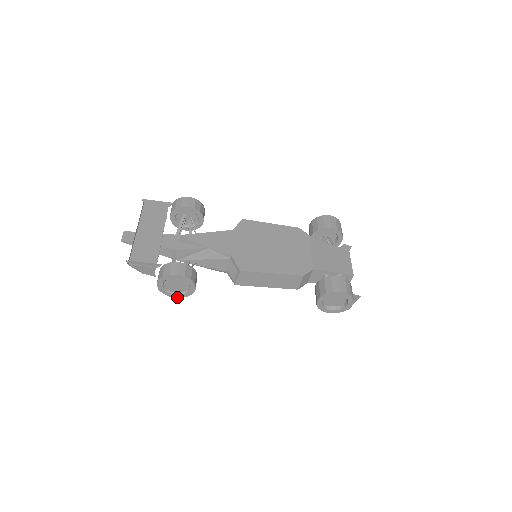
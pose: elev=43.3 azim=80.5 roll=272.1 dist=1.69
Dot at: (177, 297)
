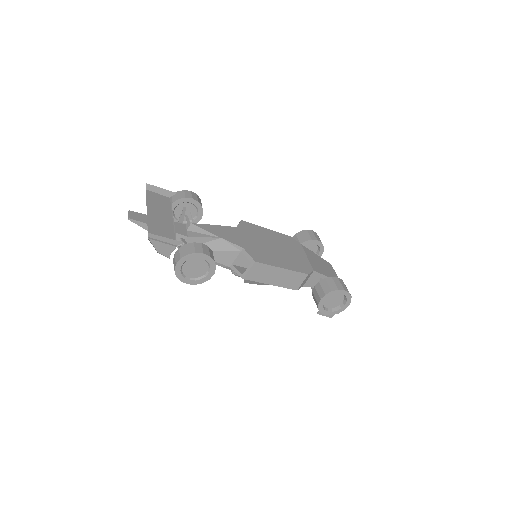
Dot at: (189, 283)
